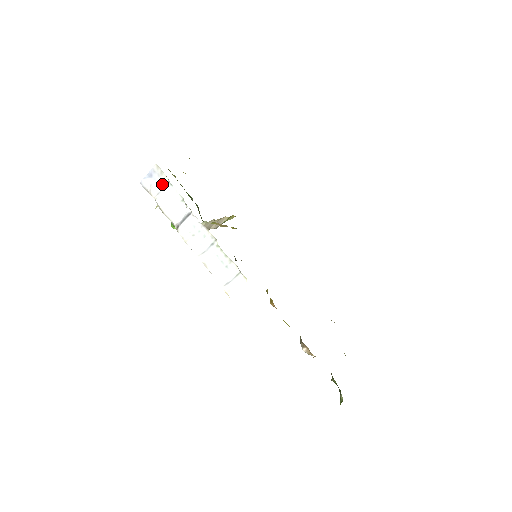
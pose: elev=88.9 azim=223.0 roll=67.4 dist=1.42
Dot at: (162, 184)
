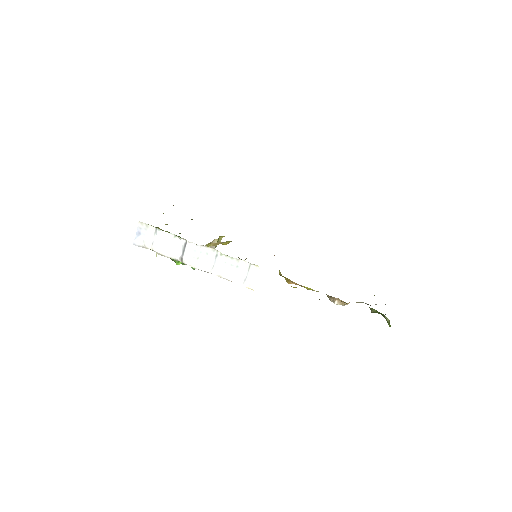
Dot at: (152, 234)
